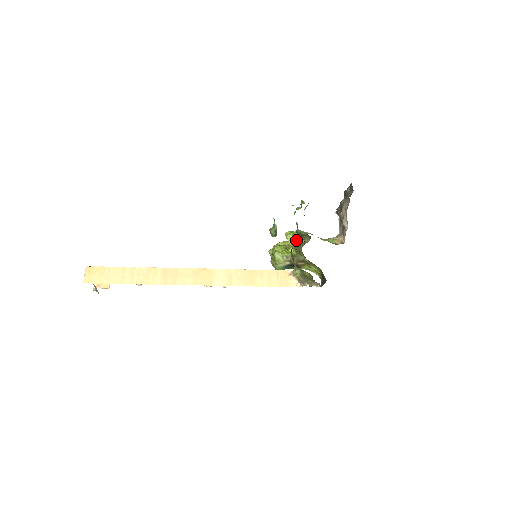
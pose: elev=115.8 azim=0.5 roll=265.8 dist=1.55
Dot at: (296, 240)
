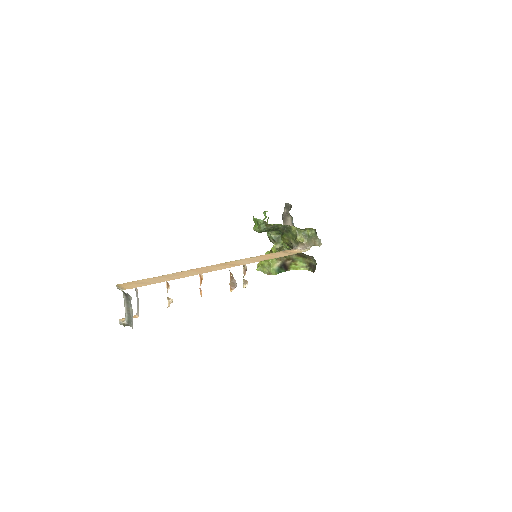
Dot at: (274, 247)
